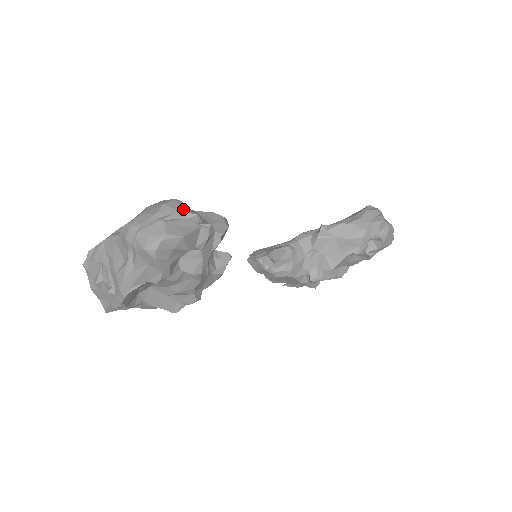
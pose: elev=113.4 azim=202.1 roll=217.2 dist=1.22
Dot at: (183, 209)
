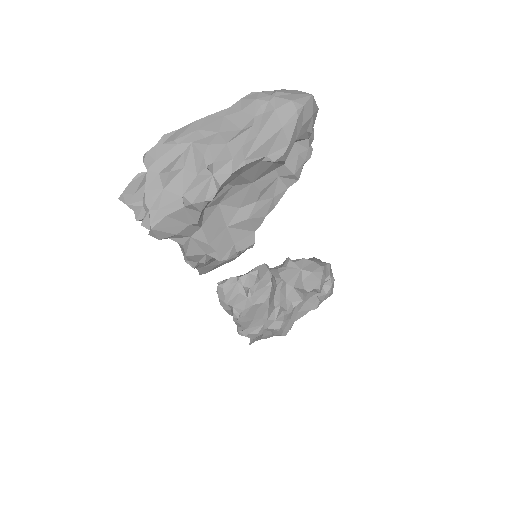
Dot at: occluded
